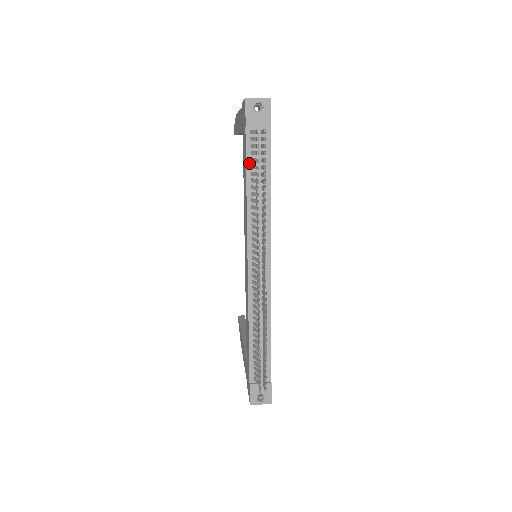
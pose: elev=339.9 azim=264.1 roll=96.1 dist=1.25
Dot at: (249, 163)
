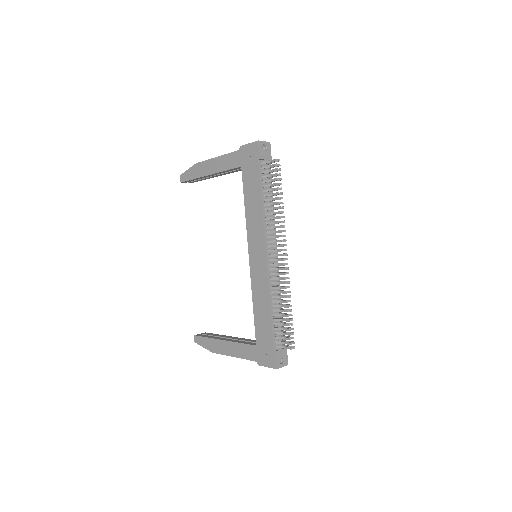
Dot at: (262, 184)
